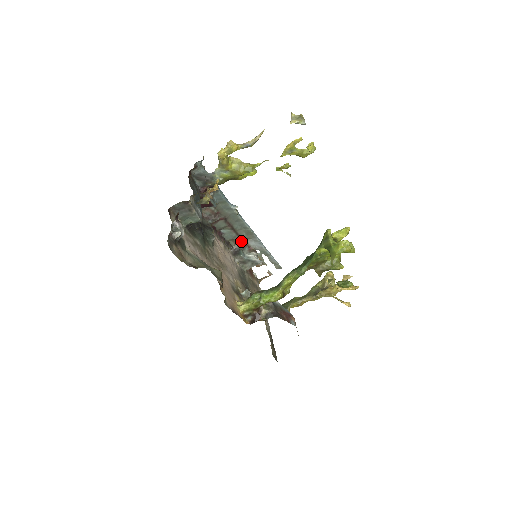
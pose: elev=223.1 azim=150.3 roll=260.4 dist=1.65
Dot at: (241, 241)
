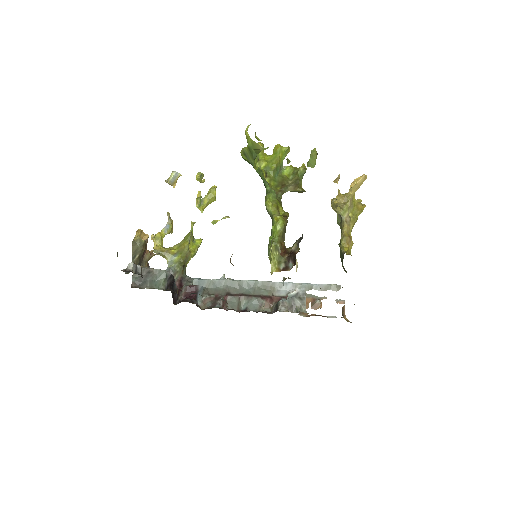
Dot at: (269, 299)
